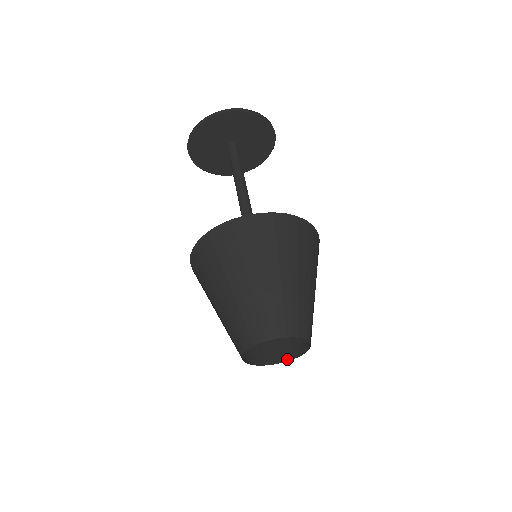
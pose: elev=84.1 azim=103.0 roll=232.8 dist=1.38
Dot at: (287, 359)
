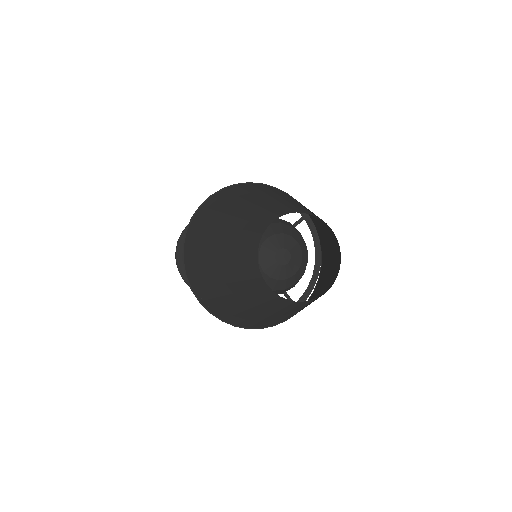
Dot at: (331, 285)
